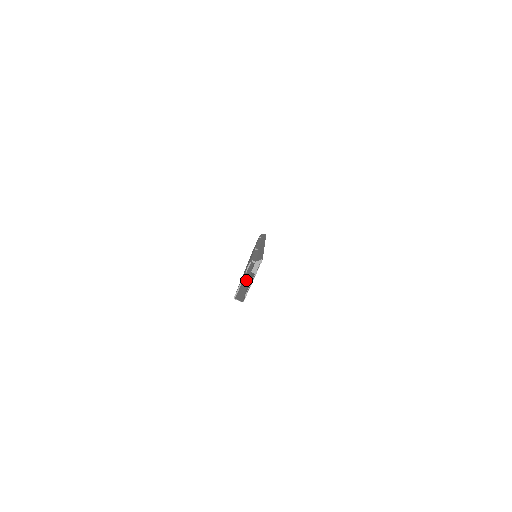
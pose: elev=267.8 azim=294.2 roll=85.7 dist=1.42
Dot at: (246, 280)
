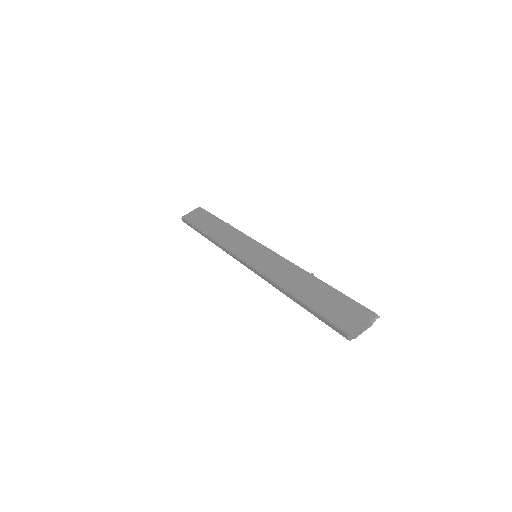
Dot at: (283, 291)
